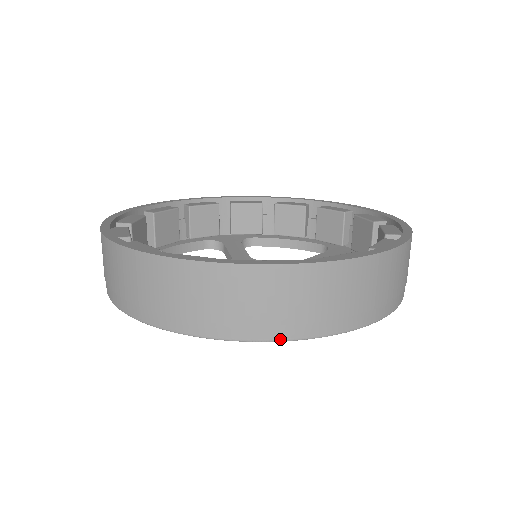
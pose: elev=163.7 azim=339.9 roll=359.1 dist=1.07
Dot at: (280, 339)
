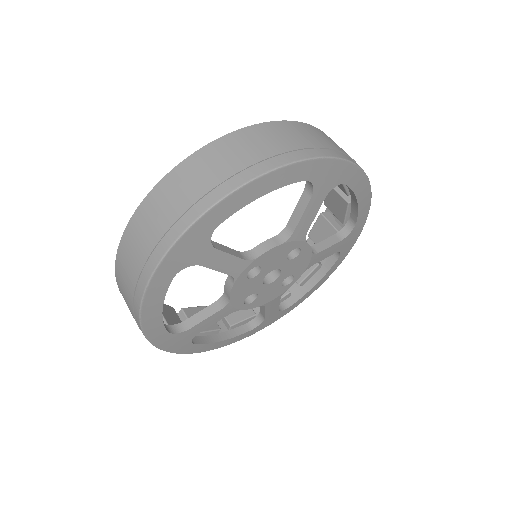
Dot at: (234, 189)
